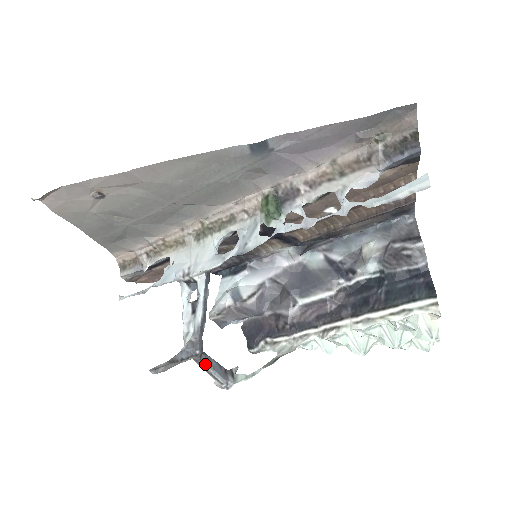
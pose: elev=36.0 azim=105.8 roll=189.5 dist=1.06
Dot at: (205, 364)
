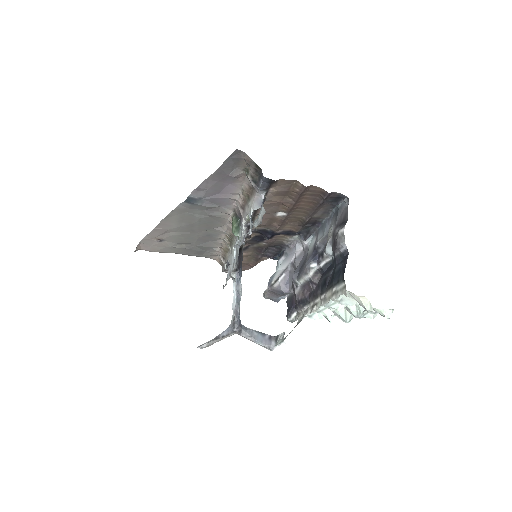
Dot at: (246, 336)
